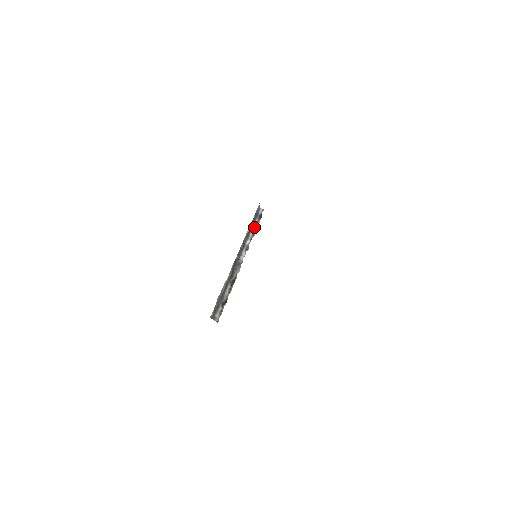
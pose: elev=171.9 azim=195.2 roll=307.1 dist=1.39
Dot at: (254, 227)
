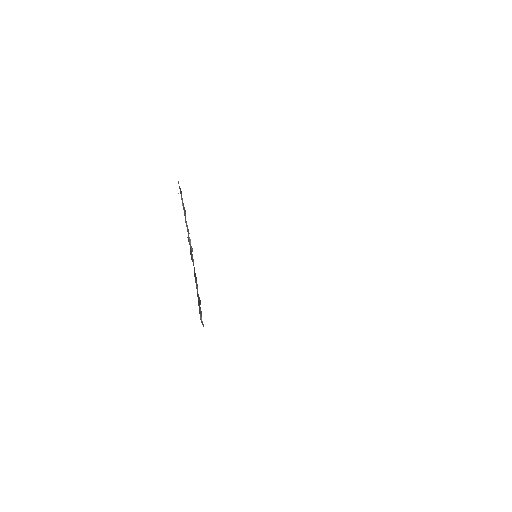
Dot at: (183, 204)
